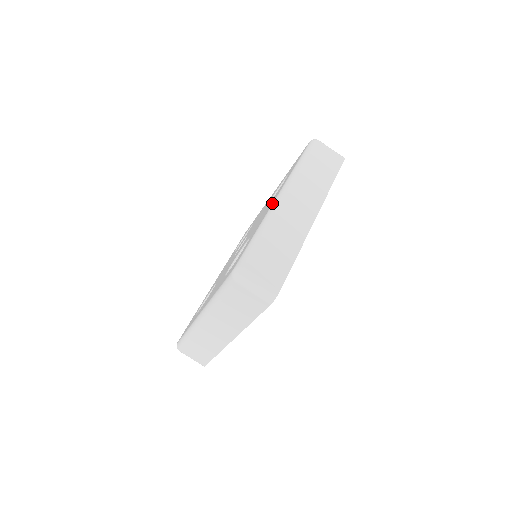
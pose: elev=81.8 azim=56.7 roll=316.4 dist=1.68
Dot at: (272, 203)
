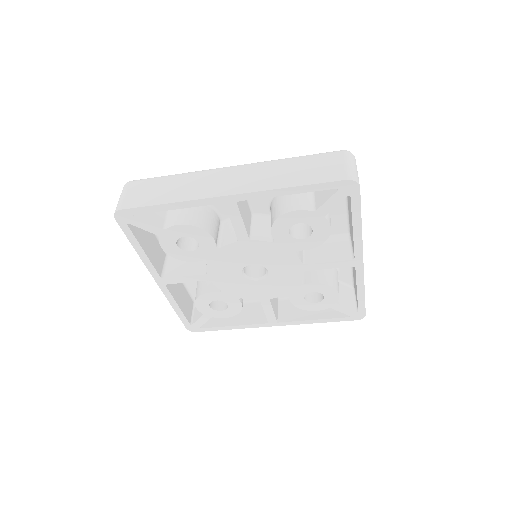
Dot at: occluded
